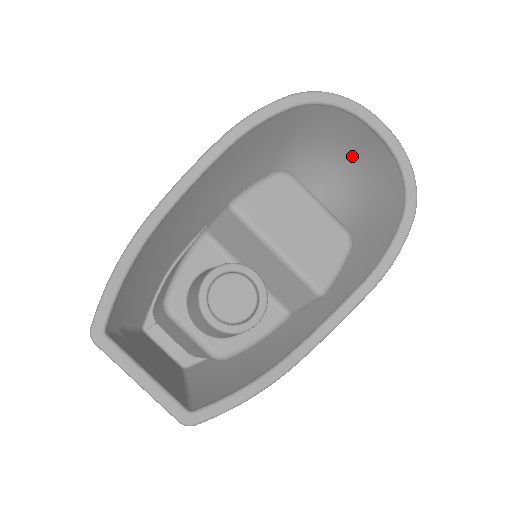
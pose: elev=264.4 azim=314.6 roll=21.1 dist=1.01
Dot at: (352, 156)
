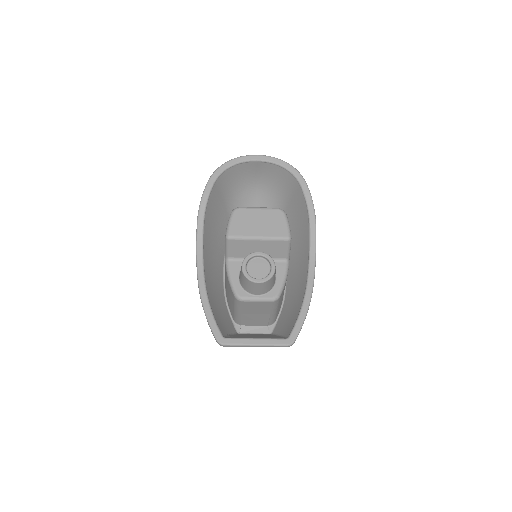
Dot at: (257, 179)
